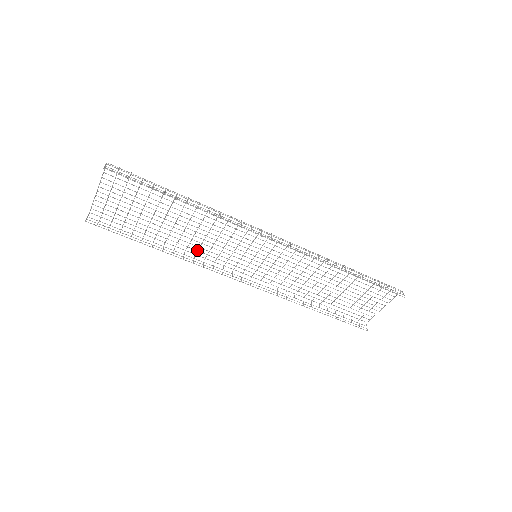
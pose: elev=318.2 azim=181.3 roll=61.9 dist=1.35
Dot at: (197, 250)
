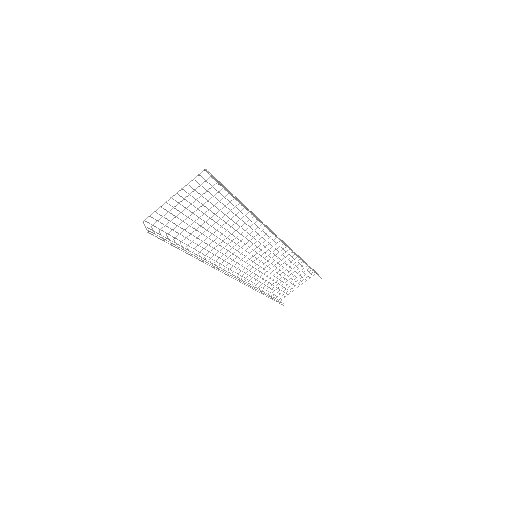
Dot at: (215, 254)
